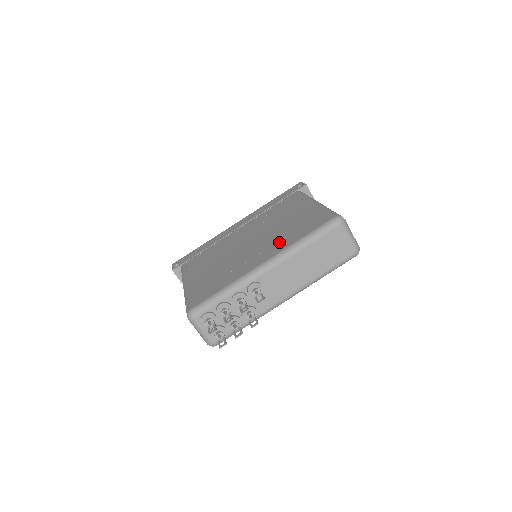
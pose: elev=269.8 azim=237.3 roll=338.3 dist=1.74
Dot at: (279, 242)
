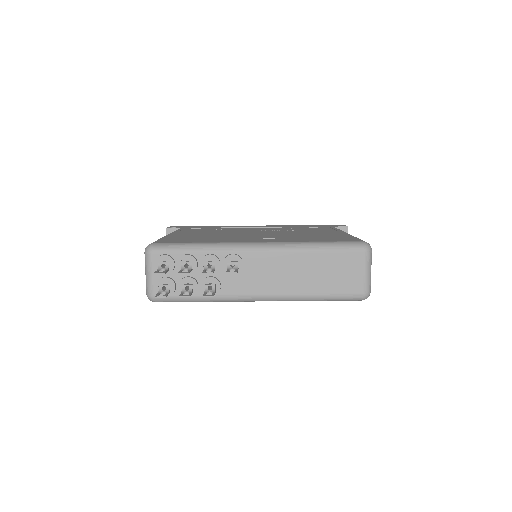
Dot at: (288, 238)
